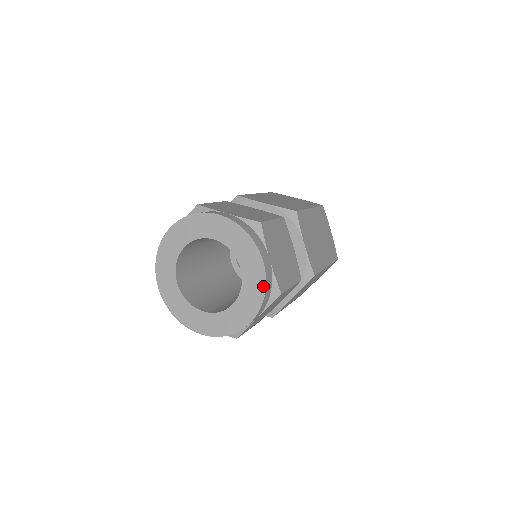
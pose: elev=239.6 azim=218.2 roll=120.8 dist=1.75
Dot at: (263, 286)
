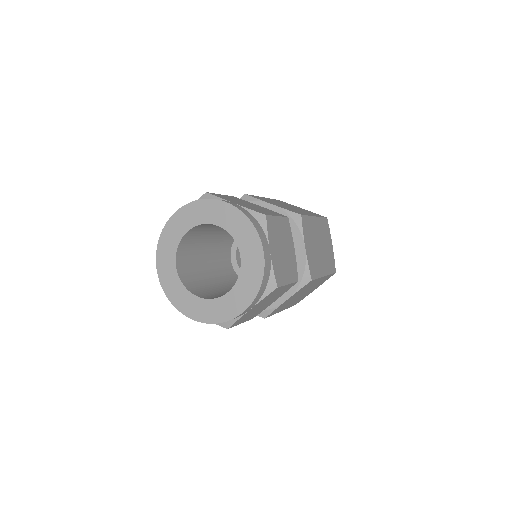
Dot at: (243, 216)
